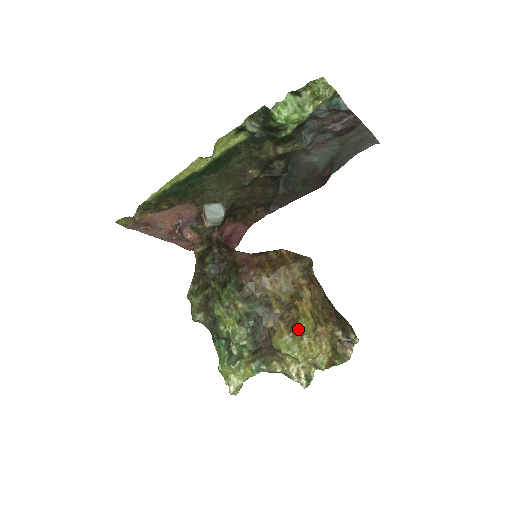
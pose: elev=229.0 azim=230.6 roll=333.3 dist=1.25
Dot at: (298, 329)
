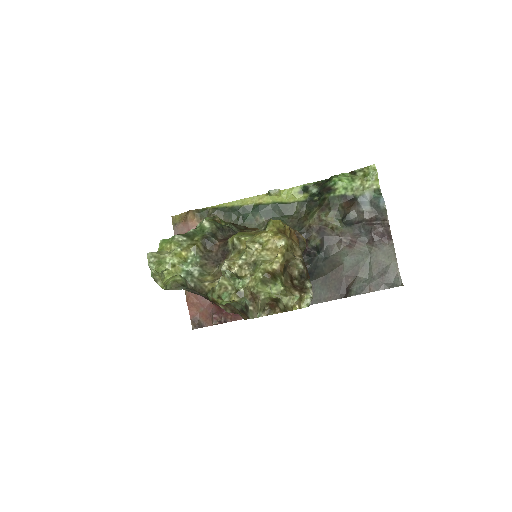
Dot at: (265, 226)
